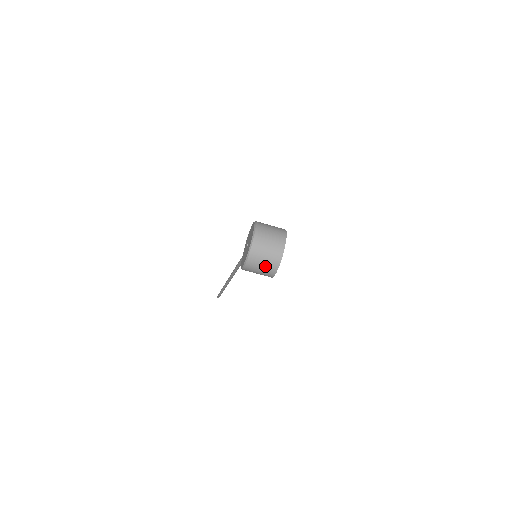
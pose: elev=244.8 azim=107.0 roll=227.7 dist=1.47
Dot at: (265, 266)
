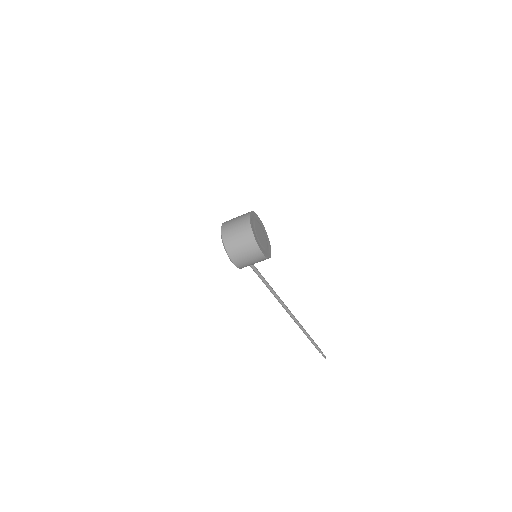
Dot at: (244, 246)
